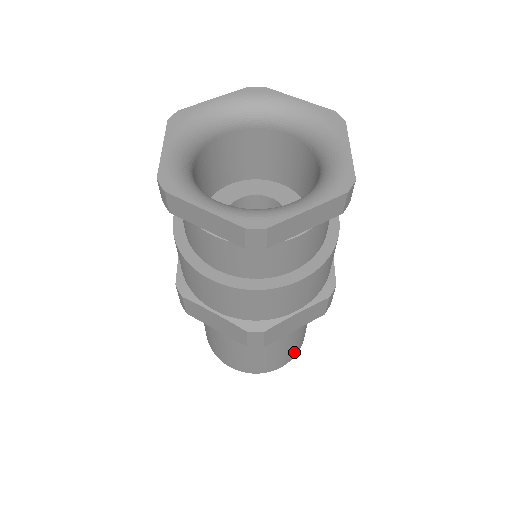
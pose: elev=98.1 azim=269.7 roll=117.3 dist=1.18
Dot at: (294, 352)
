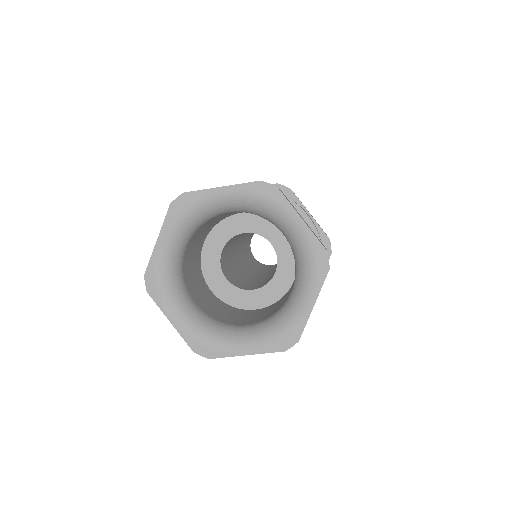
Dot at: occluded
